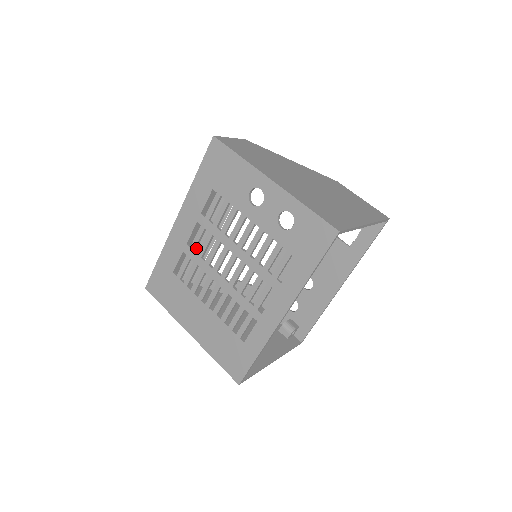
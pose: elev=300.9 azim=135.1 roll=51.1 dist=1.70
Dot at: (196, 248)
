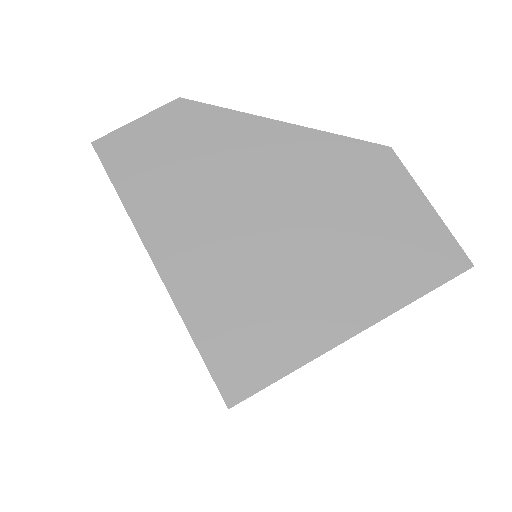
Dot at: occluded
